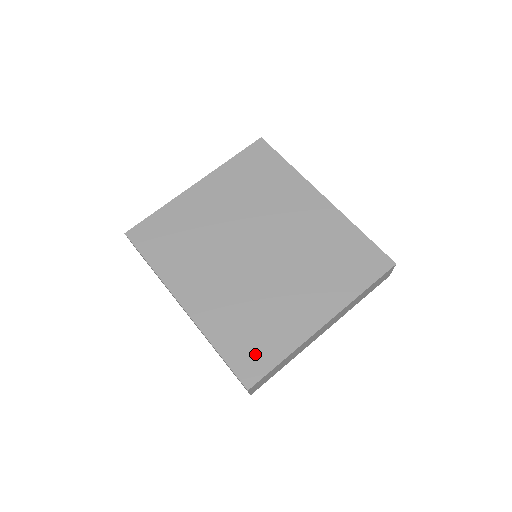
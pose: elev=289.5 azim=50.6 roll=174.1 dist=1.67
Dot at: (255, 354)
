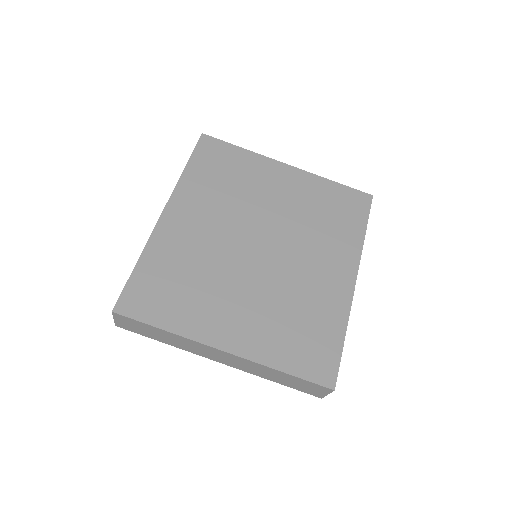
Dot at: (153, 299)
